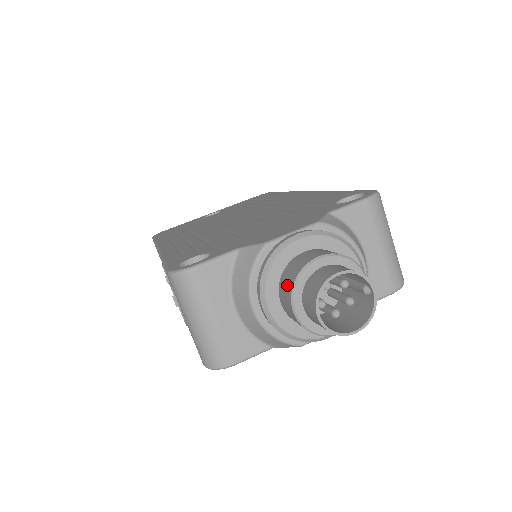
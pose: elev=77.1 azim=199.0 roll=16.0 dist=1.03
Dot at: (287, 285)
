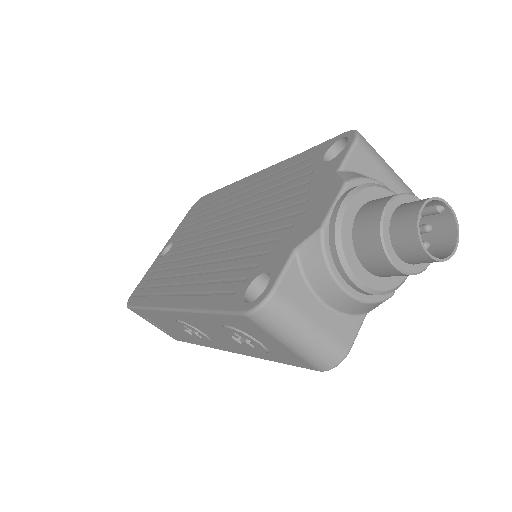
Dot at: (372, 249)
